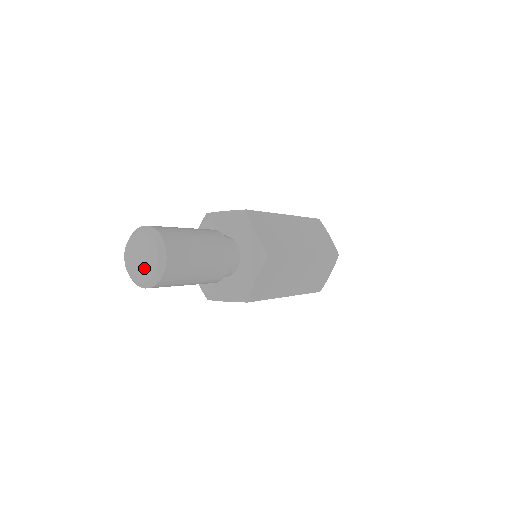
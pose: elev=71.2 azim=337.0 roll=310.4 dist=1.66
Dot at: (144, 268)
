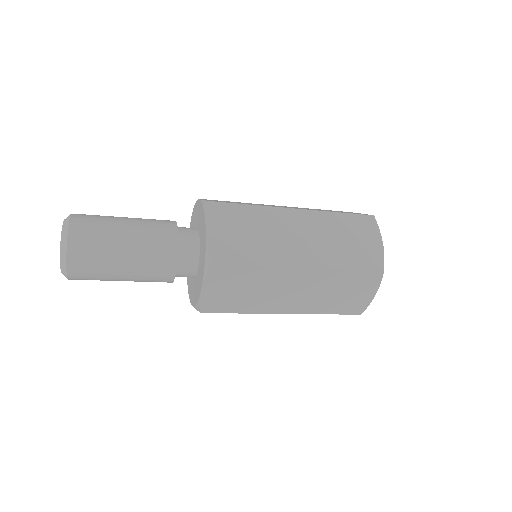
Dot at: occluded
